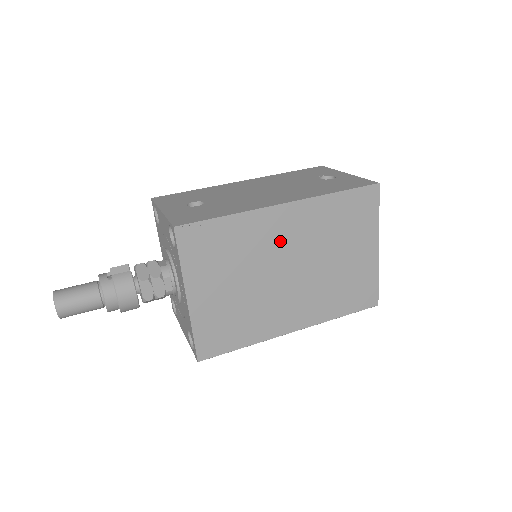
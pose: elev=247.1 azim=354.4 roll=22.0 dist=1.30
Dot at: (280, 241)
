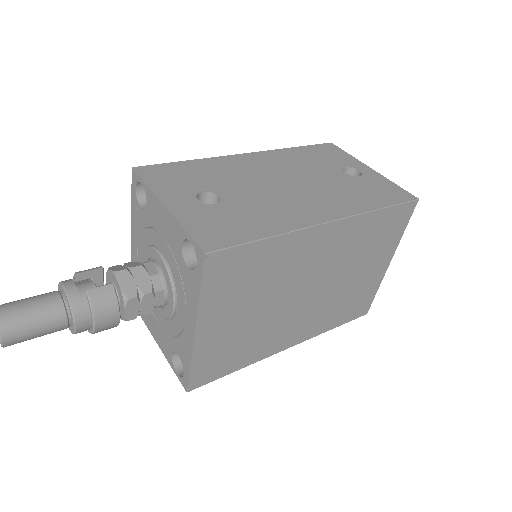
Dot at: (311, 262)
